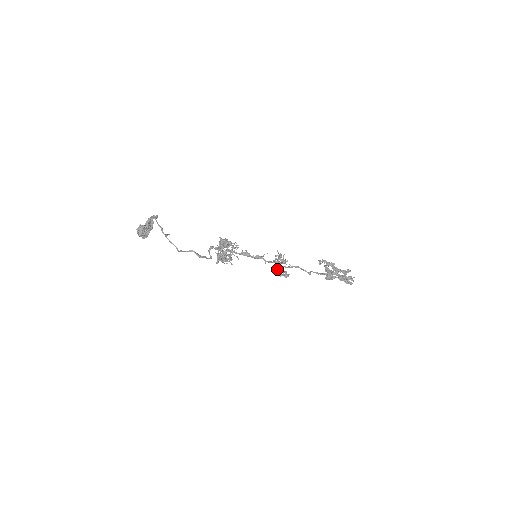
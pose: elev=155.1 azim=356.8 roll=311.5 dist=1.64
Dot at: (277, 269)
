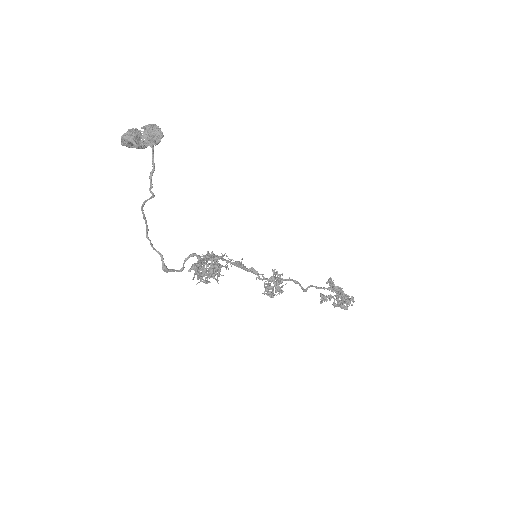
Dot at: (266, 287)
